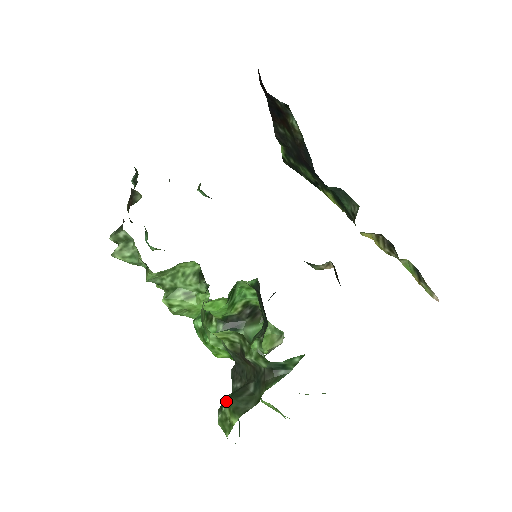
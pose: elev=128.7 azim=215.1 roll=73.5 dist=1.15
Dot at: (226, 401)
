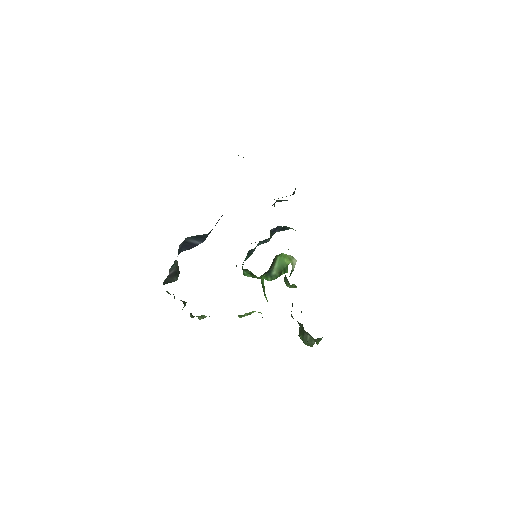
Dot at: (301, 339)
